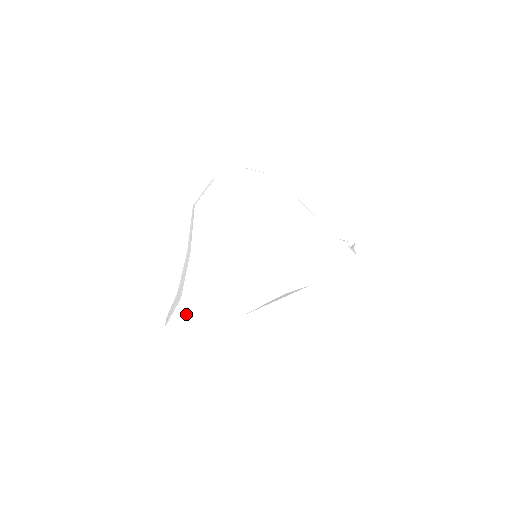
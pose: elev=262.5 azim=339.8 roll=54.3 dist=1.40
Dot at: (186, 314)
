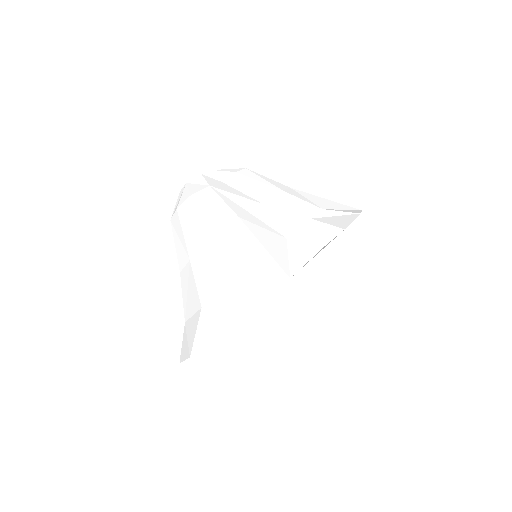
Dot at: (218, 316)
